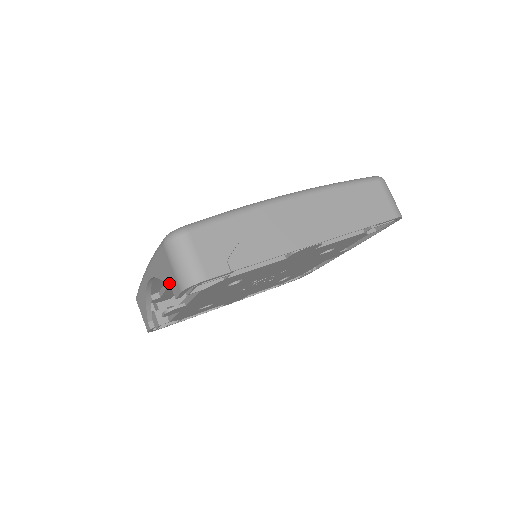
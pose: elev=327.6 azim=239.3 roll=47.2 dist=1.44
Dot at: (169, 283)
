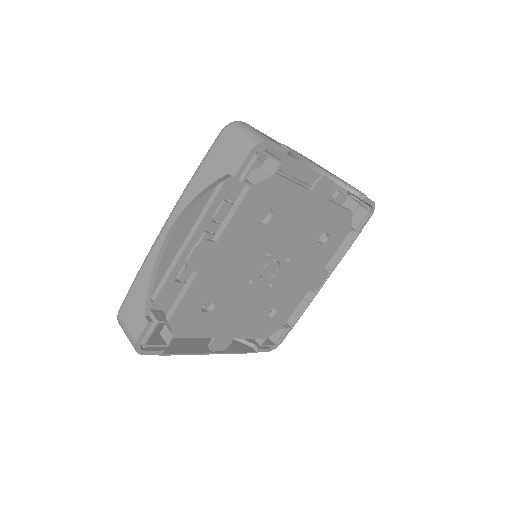
Dot at: (224, 170)
